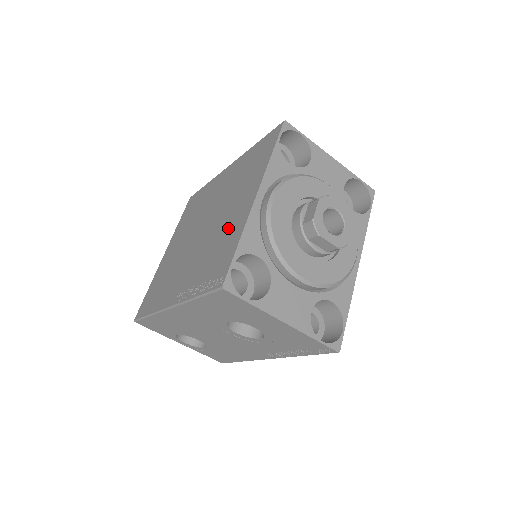
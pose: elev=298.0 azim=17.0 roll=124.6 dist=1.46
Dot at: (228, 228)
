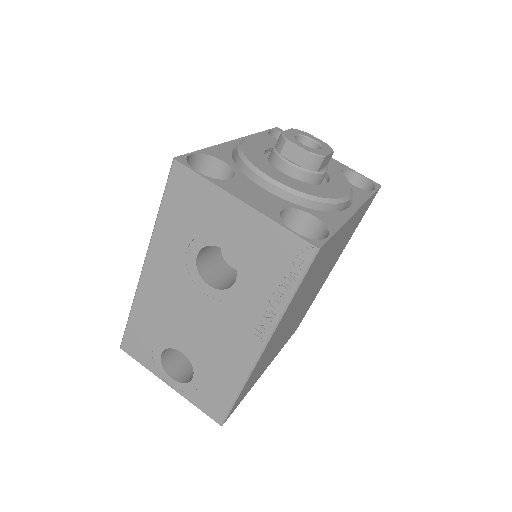
Dot at: occluded
